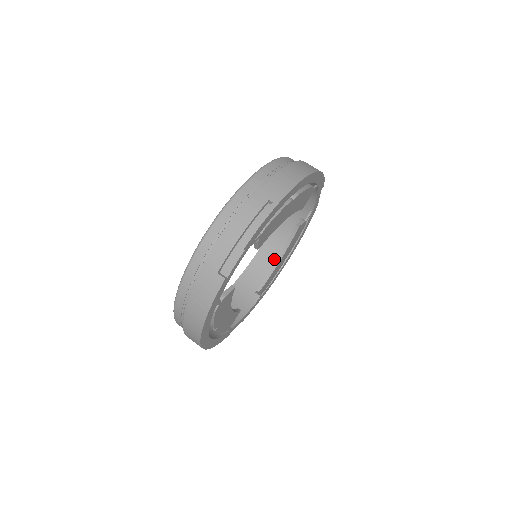
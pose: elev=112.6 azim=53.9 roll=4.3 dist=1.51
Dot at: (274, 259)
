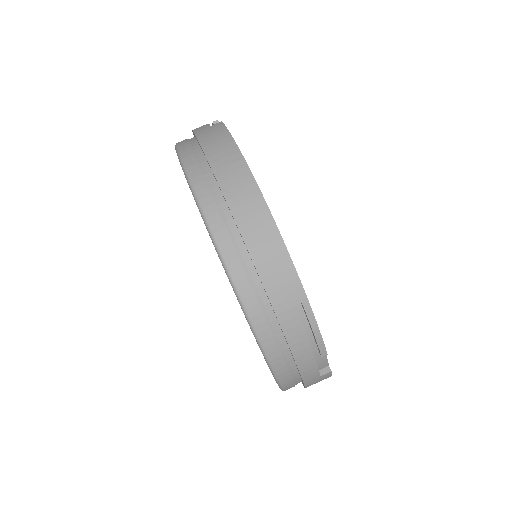
Dot at: occluded
